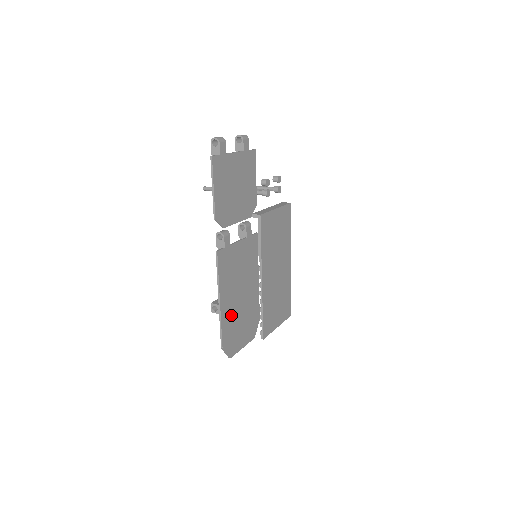
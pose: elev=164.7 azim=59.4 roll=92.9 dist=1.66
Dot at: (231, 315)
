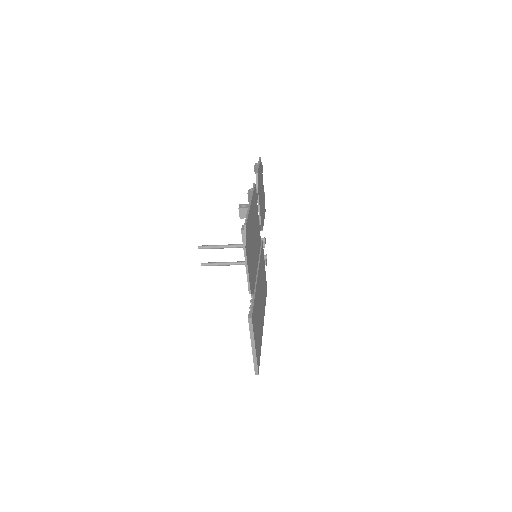
Dot at: (250, 229)
